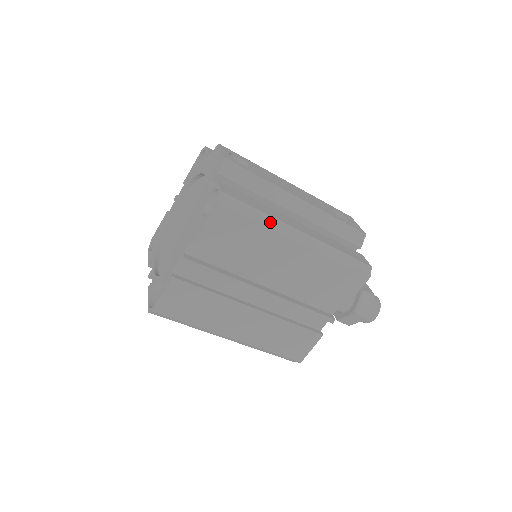
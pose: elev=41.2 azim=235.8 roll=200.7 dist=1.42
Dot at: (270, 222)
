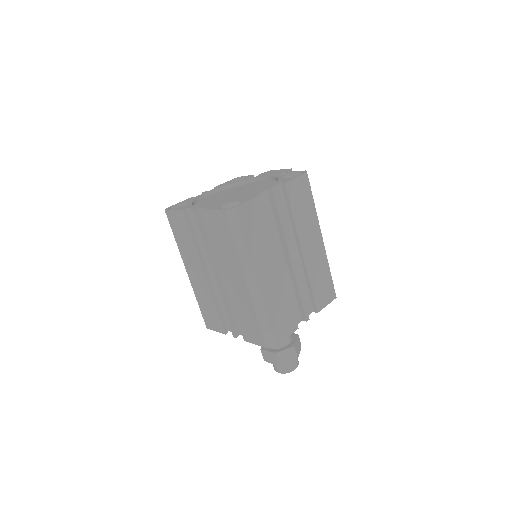
Dot at: occluded
